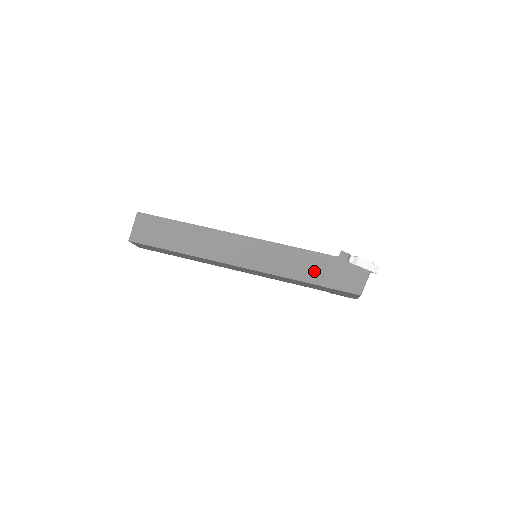
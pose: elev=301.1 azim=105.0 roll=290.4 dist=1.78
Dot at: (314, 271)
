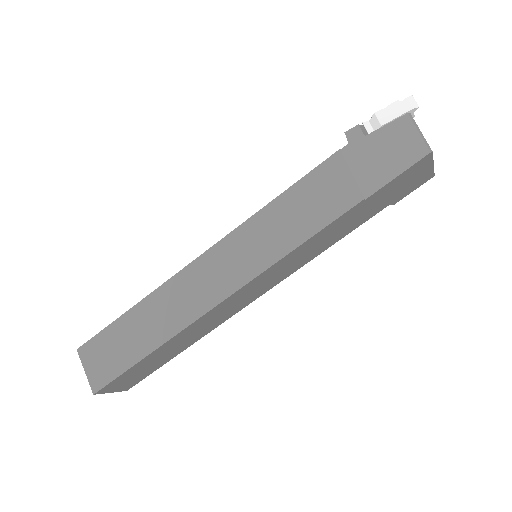
Dot at: (338, 190)
